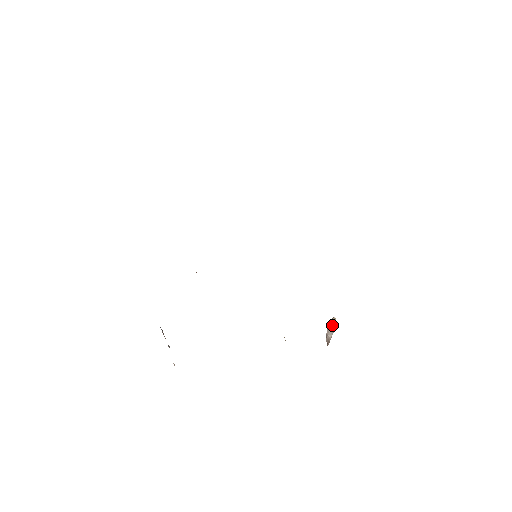
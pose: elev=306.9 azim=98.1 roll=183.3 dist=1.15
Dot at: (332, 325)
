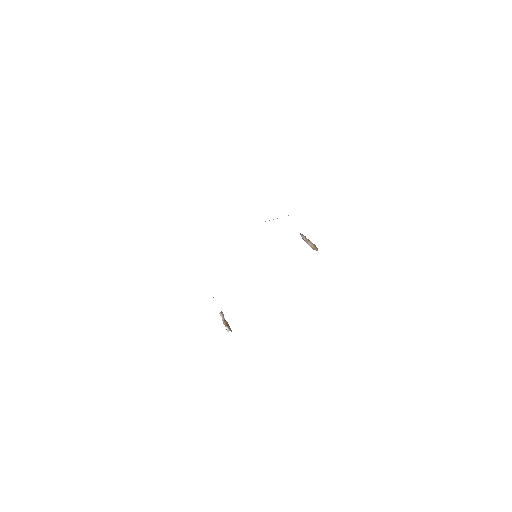
Dot at: occluded
